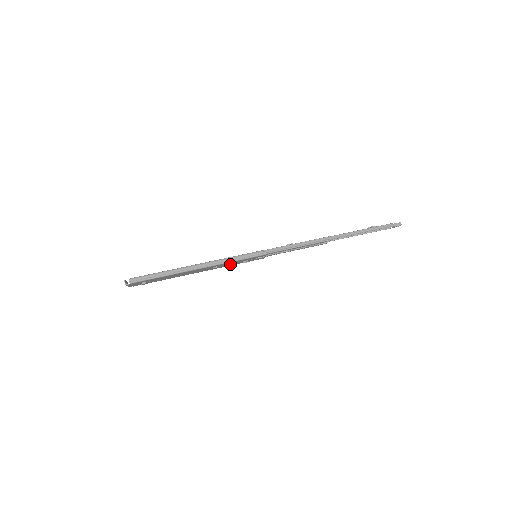
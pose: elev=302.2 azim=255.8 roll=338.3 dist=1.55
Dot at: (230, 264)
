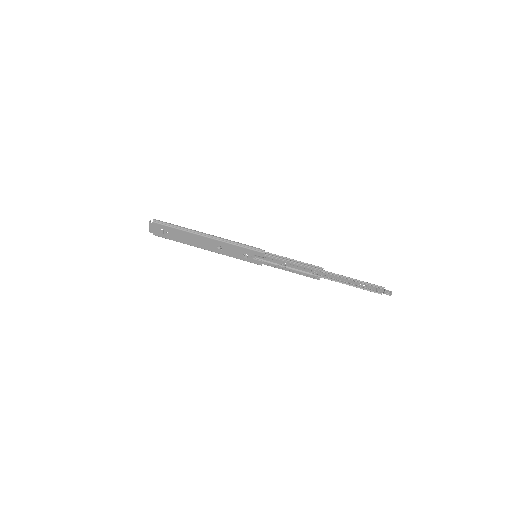
Dot at: (233, 252)
